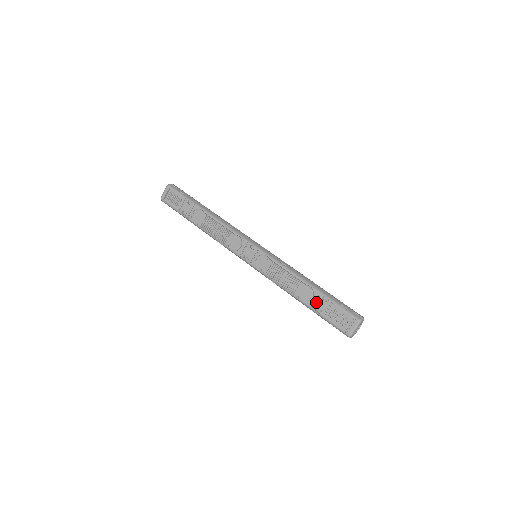
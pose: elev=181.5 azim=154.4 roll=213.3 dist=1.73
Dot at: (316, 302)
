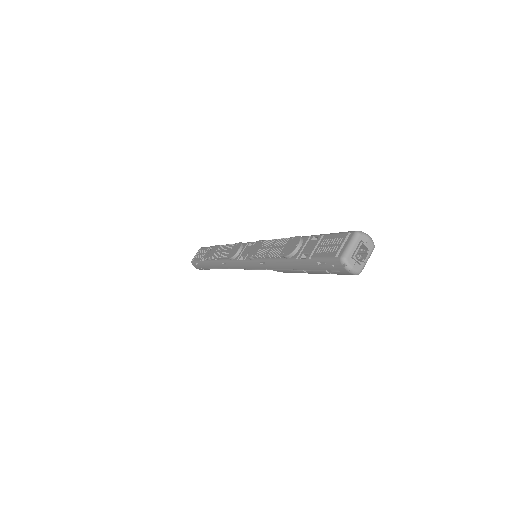
Dot at: (304, 248)
